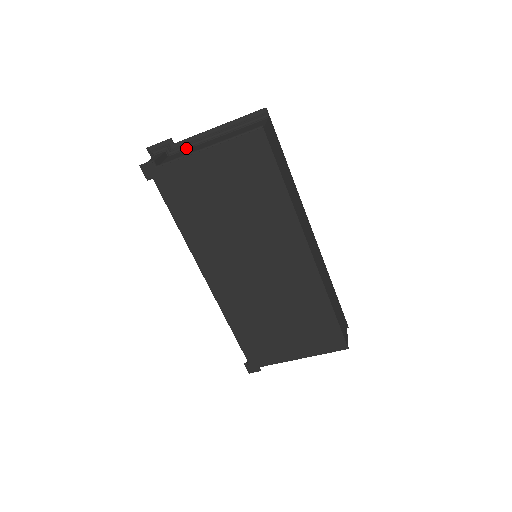
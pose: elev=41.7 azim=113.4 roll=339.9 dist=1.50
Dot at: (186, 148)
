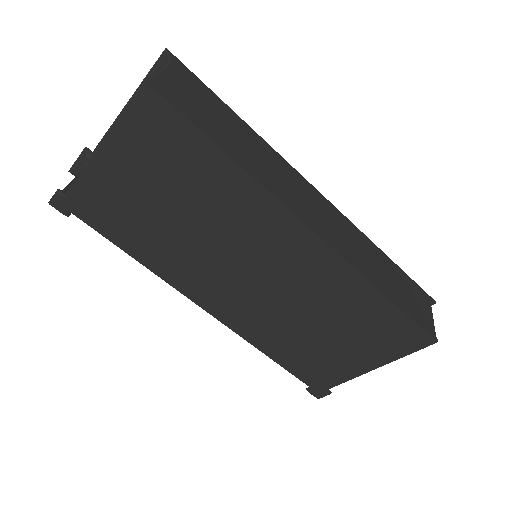
Dot at: occluded
